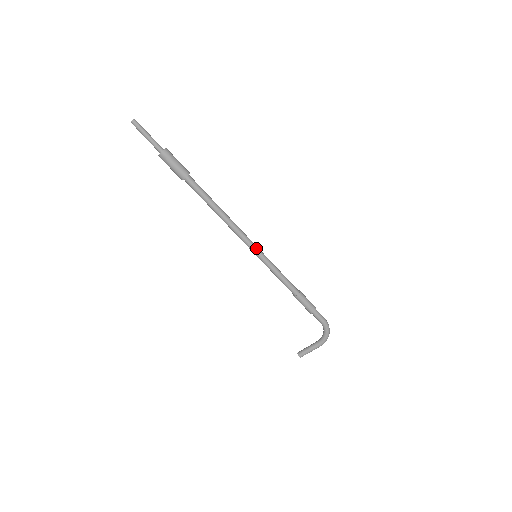
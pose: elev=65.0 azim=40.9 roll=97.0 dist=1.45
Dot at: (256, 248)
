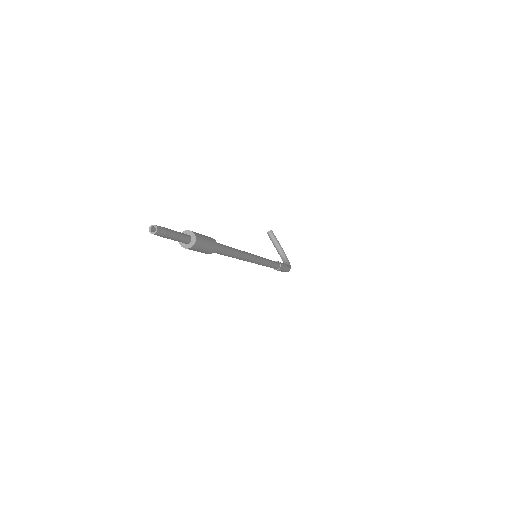
Dot at: (255, 263)
